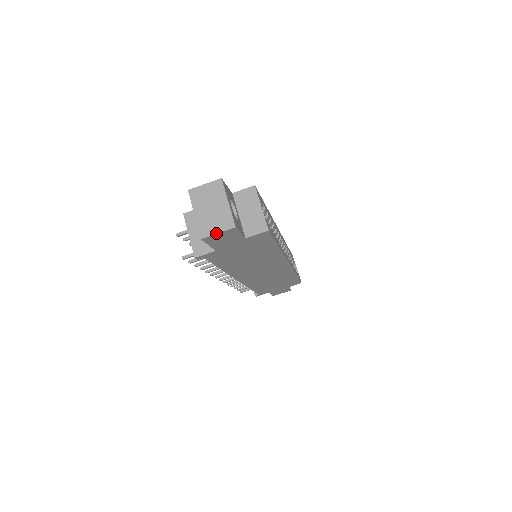
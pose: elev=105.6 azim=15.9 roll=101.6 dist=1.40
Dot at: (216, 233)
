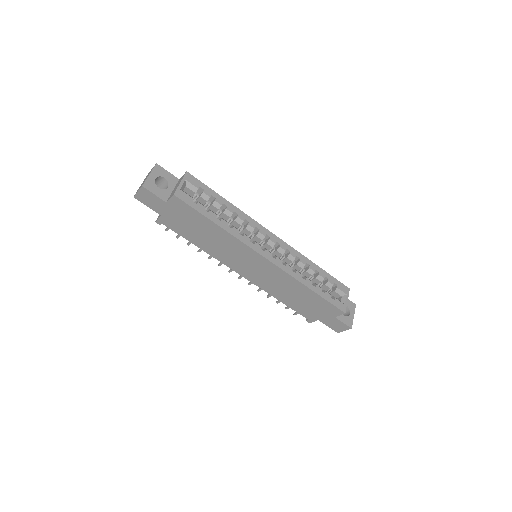
Dot at: (137, 192)
